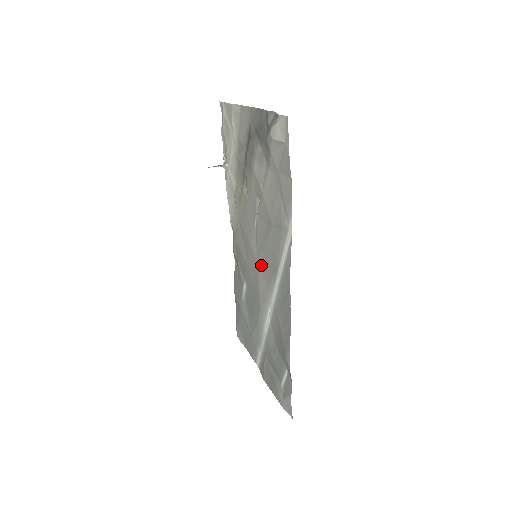
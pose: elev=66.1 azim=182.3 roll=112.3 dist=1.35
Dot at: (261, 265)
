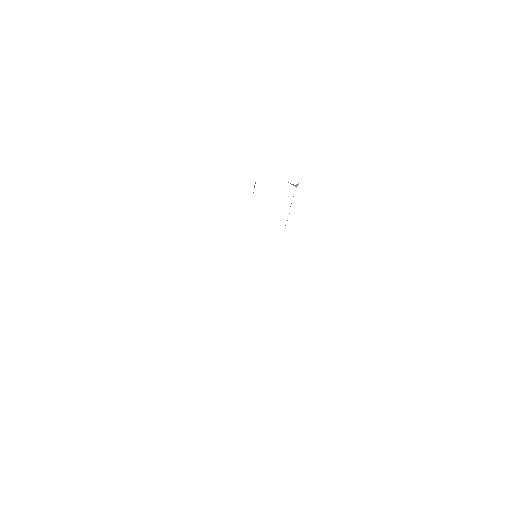
Dot at: occluded
